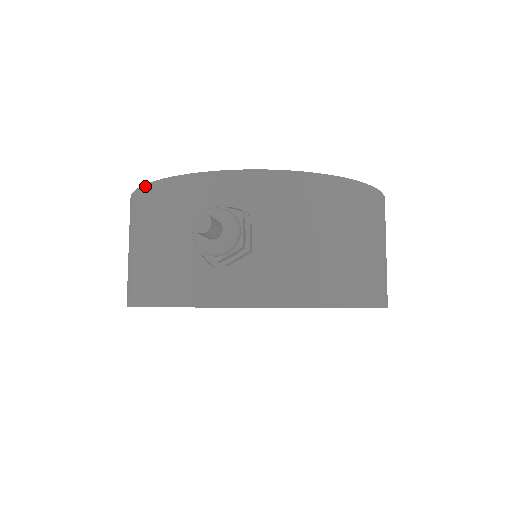
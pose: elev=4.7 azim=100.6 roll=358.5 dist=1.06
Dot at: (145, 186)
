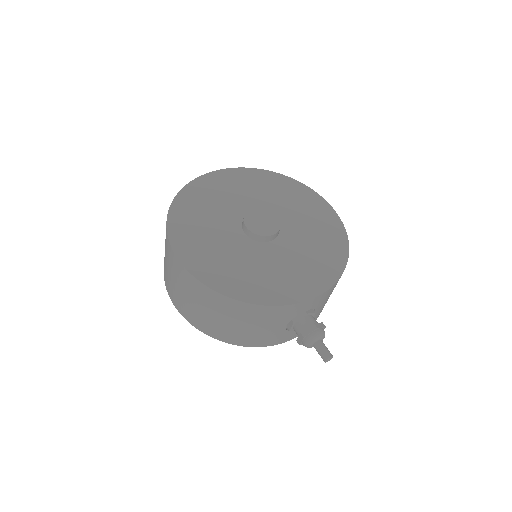
Dot at: (247, 304)
